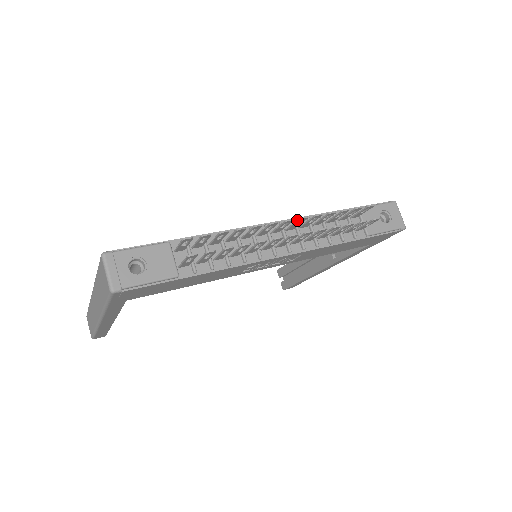
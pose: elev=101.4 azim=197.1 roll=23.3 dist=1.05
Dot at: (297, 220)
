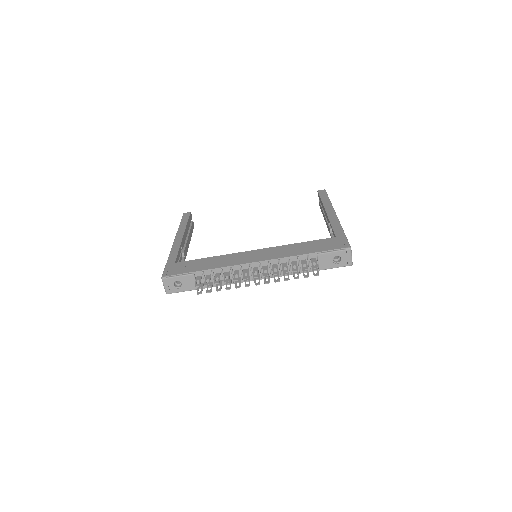
Dot at: (263, 274)
